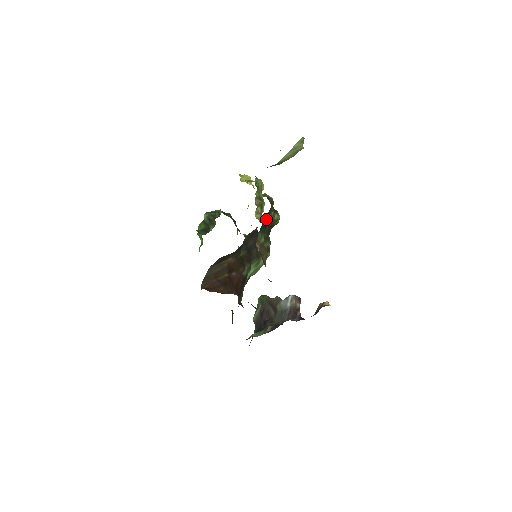
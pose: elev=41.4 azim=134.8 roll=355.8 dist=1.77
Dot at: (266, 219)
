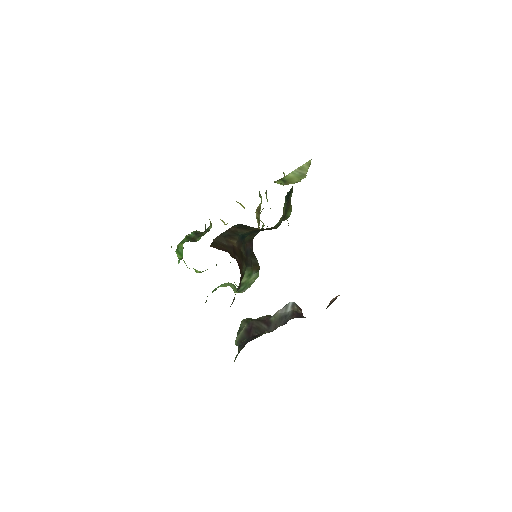
Dot at: (289, 192)
